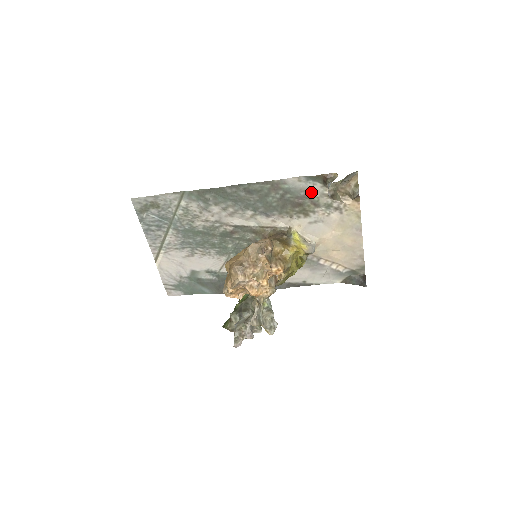
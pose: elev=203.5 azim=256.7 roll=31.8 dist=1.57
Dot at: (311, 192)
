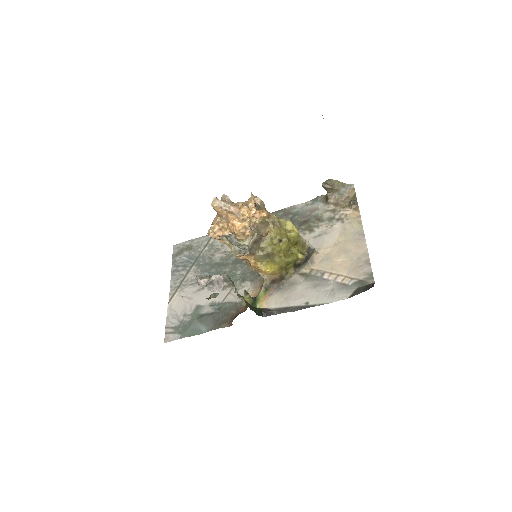
Dot at: (316, 210)
